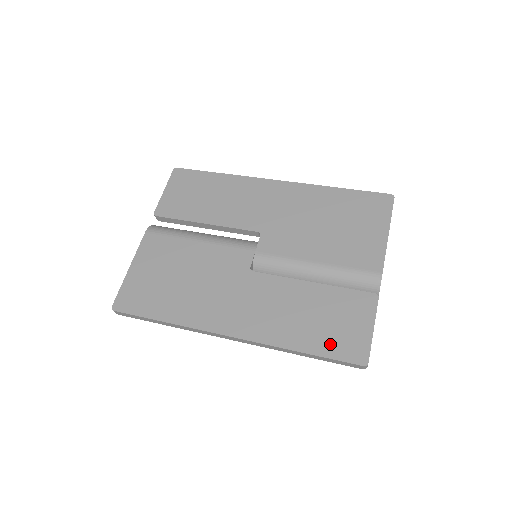
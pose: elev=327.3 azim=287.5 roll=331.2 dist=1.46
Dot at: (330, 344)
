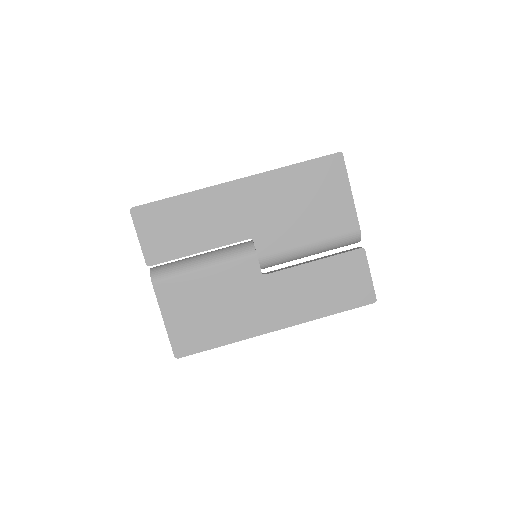
Dot at: (347, 300)
